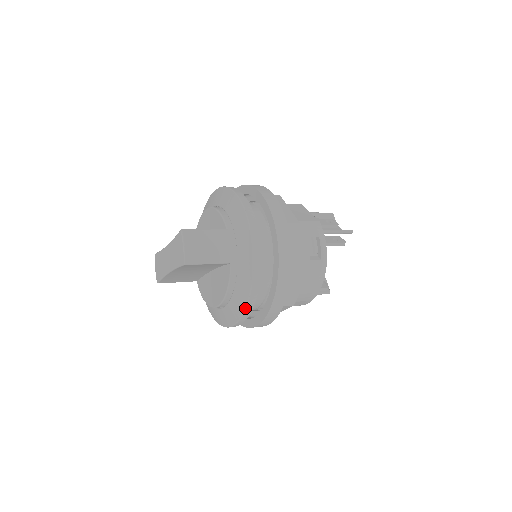
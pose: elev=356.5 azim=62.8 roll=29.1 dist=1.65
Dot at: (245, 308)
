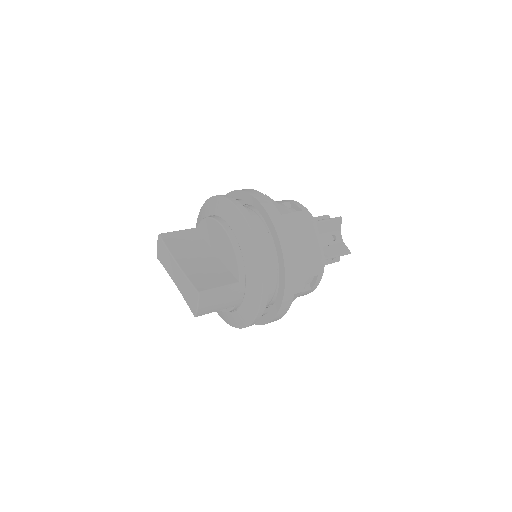
Dot at: (235, 327)
